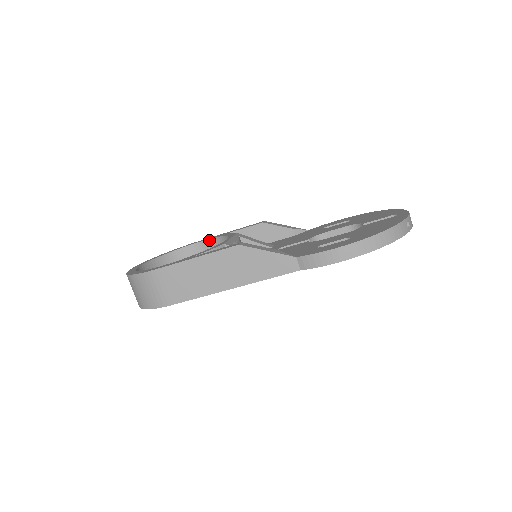
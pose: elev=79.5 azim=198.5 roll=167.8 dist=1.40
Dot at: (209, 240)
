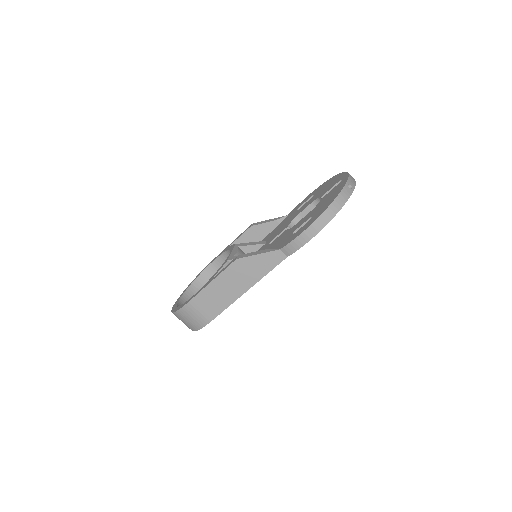
Dot at: (219, 257)
